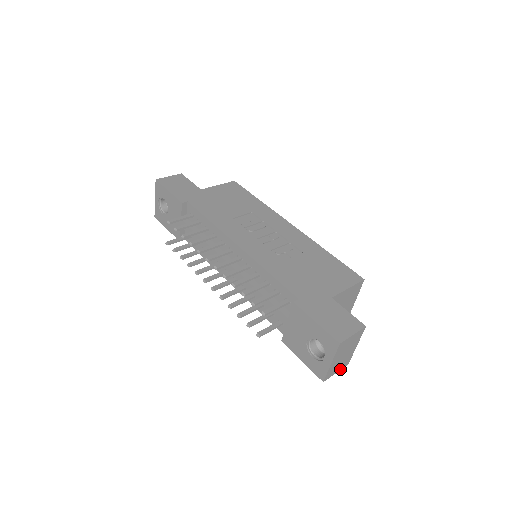
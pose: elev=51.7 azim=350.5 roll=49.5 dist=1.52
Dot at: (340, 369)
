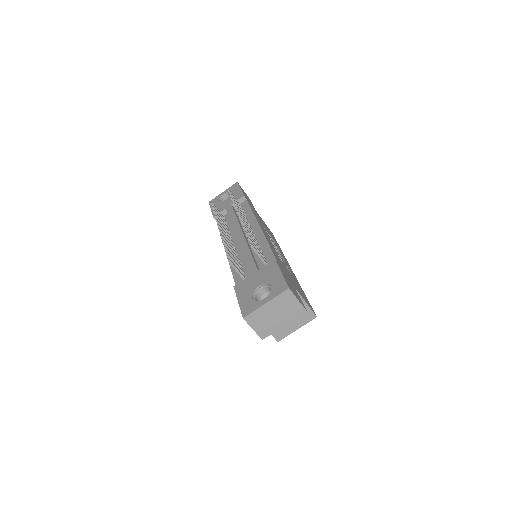
Dot at: (257, 332)
